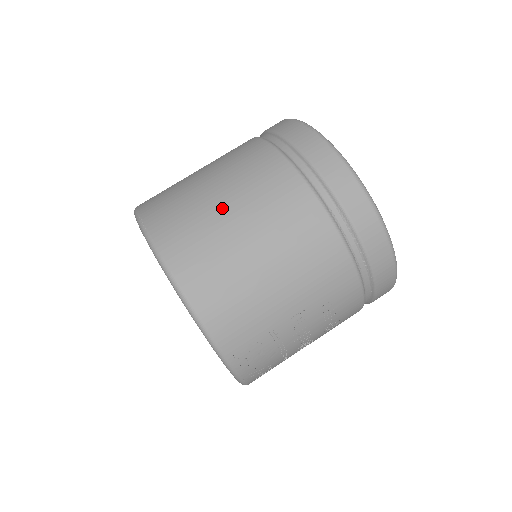
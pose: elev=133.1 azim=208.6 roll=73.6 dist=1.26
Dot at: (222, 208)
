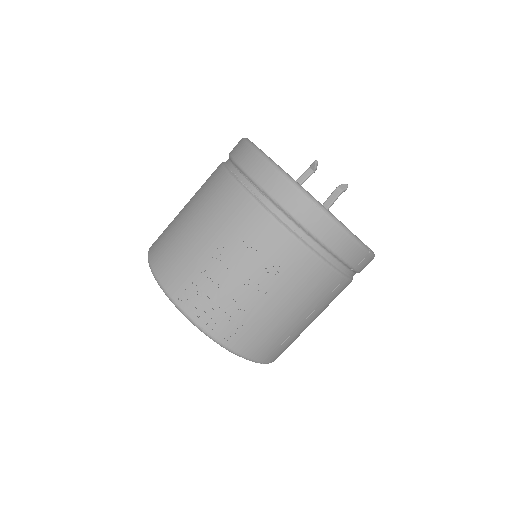
Dot at: occluded
